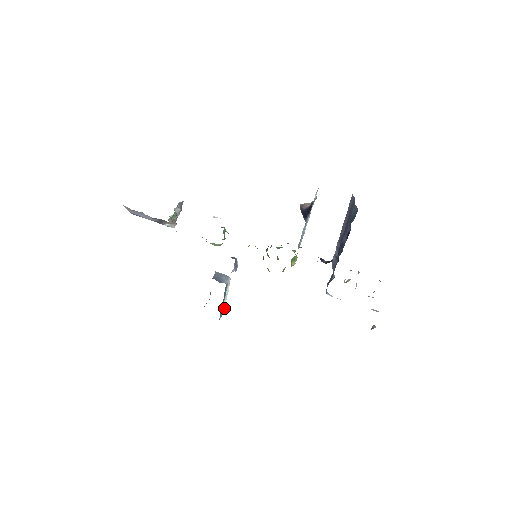
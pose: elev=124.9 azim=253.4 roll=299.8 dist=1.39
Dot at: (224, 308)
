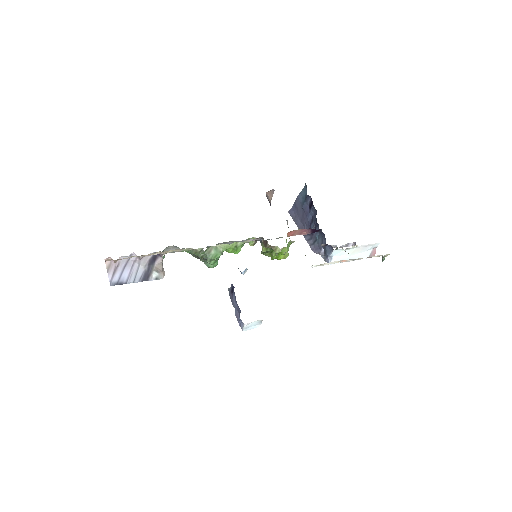
Dot at: occluded
